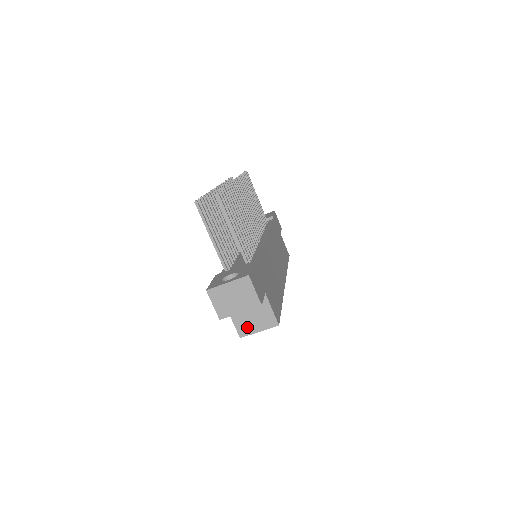
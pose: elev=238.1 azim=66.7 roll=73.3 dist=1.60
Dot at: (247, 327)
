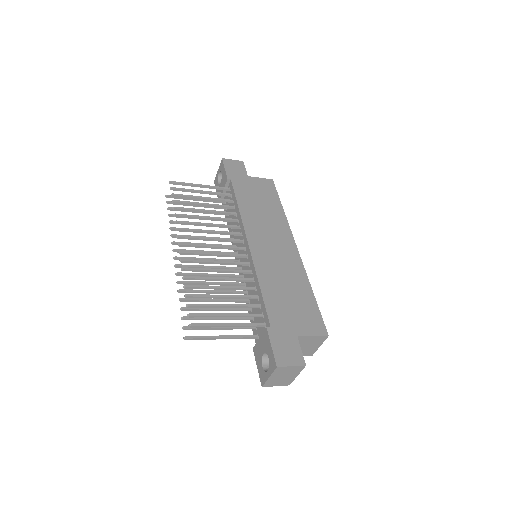
Dot at: (309, 351)
